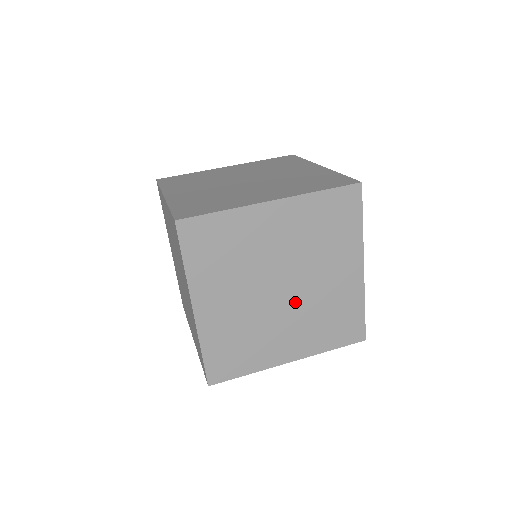
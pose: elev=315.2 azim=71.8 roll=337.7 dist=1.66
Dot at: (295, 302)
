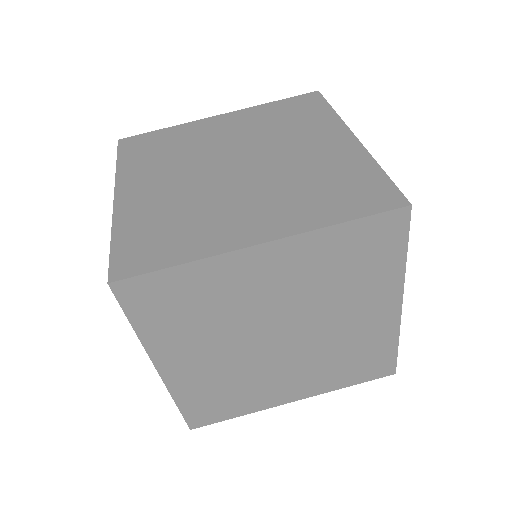
Dot at: (300, 349)
